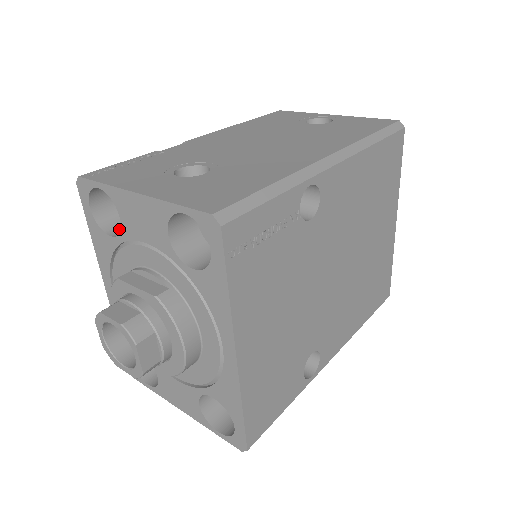
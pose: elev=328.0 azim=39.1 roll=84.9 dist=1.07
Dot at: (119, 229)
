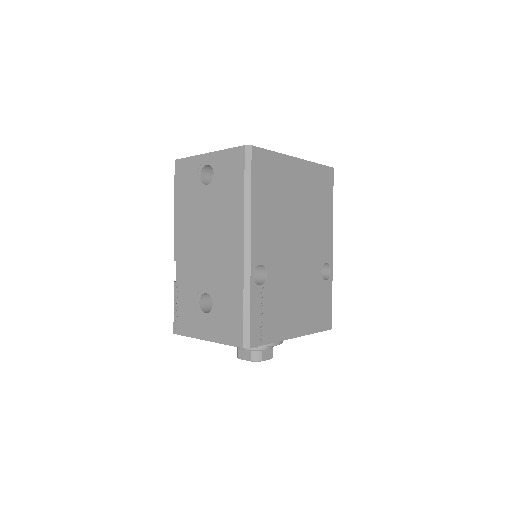
Dot at: occluded
